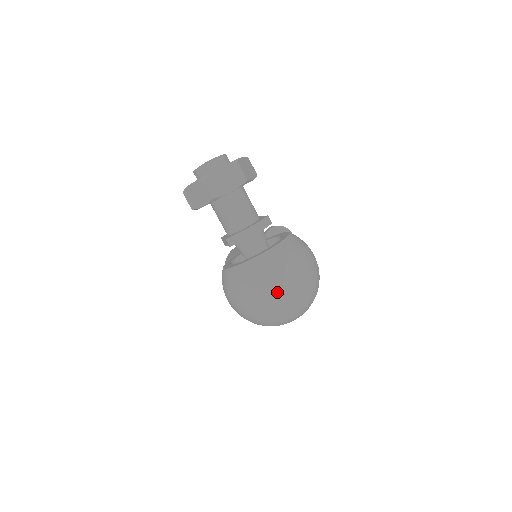
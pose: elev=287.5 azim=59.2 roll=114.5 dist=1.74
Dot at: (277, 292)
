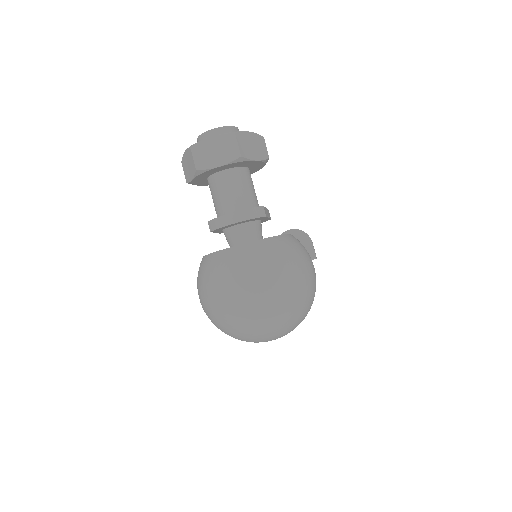
Dot at: (236, 296)
